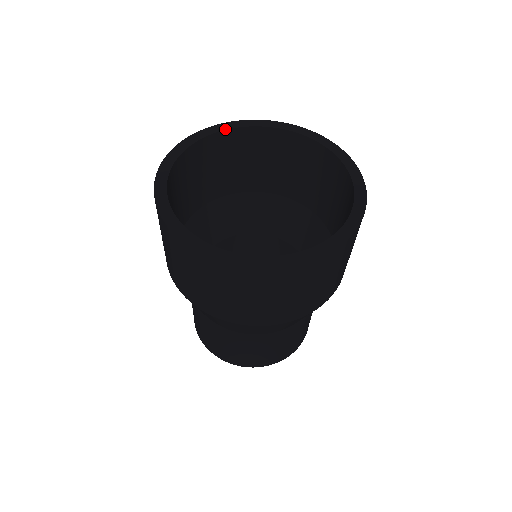
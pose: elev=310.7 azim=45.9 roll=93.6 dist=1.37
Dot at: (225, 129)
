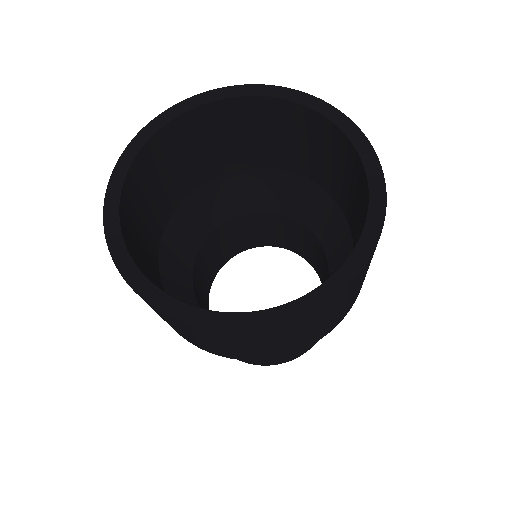
Dot at: (164, 124)
